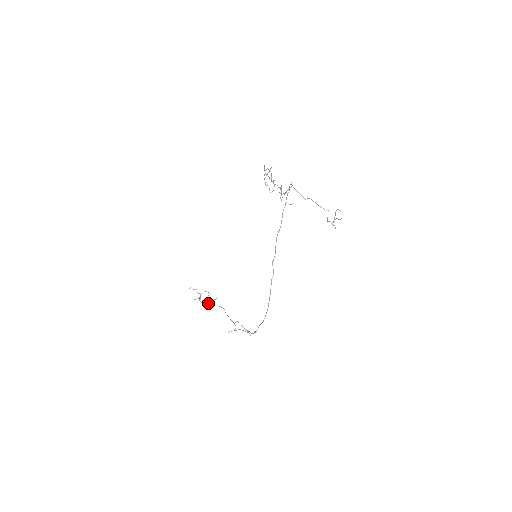
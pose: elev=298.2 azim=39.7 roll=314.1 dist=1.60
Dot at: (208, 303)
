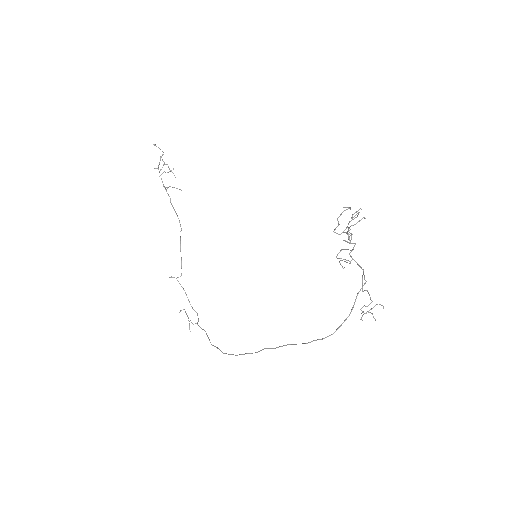
Dot at: occluded
